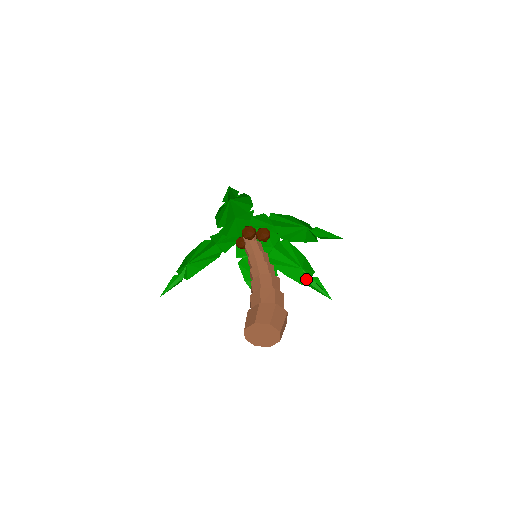
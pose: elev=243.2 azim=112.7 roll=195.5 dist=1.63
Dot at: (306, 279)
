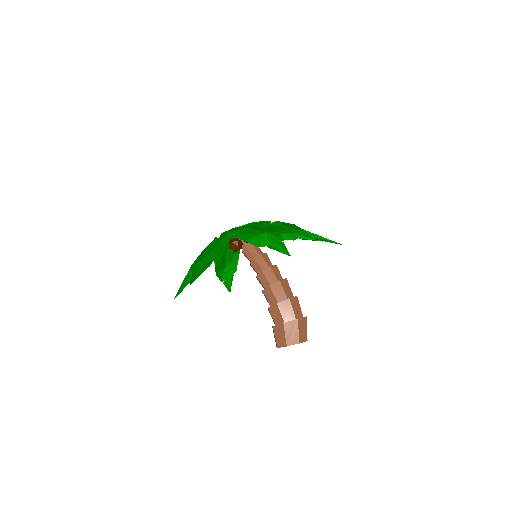
Dot at: occluded
